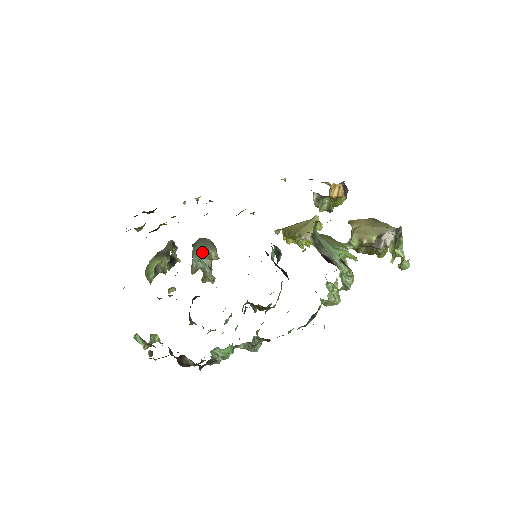
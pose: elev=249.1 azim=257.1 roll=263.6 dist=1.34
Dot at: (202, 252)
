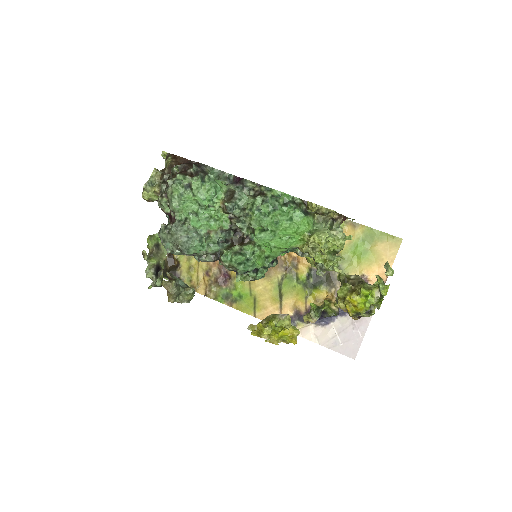
Dot at: (185, 284)
